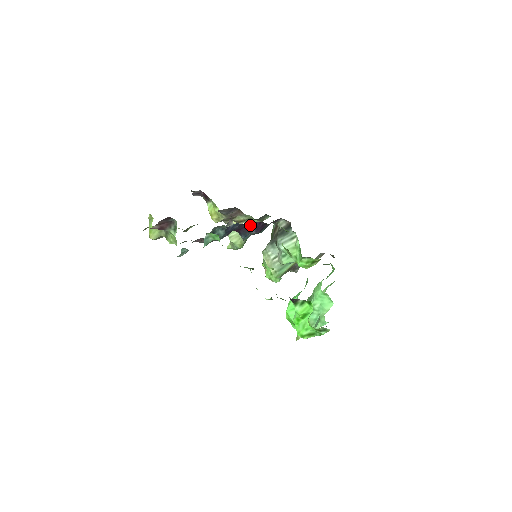
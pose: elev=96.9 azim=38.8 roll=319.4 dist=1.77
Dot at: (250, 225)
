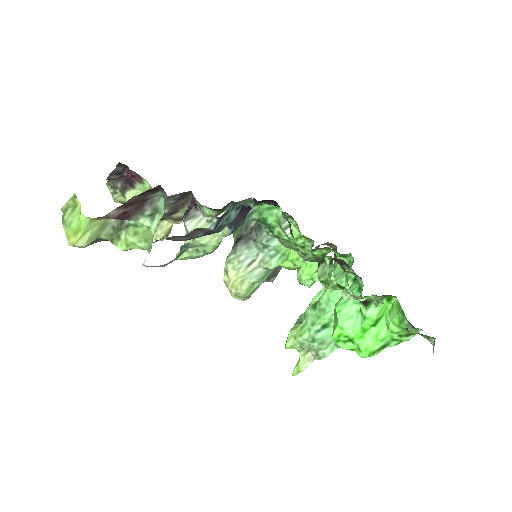
Dot at: occluded
